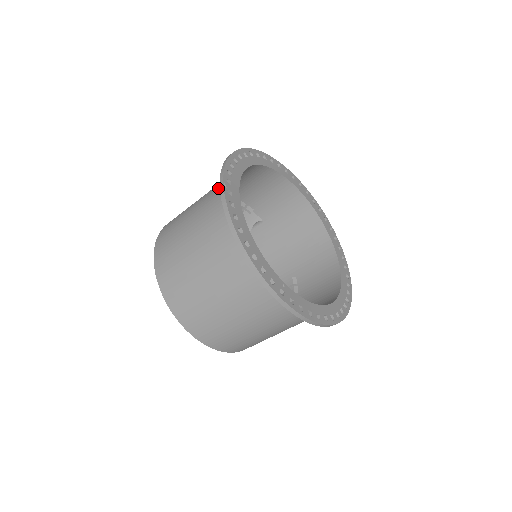
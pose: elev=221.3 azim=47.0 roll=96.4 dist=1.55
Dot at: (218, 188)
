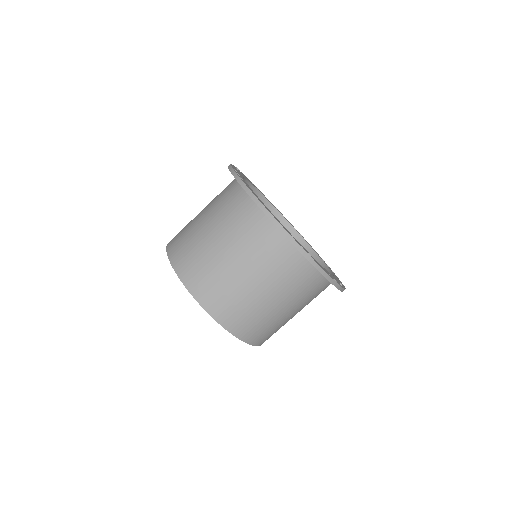
Dot at: occluded
